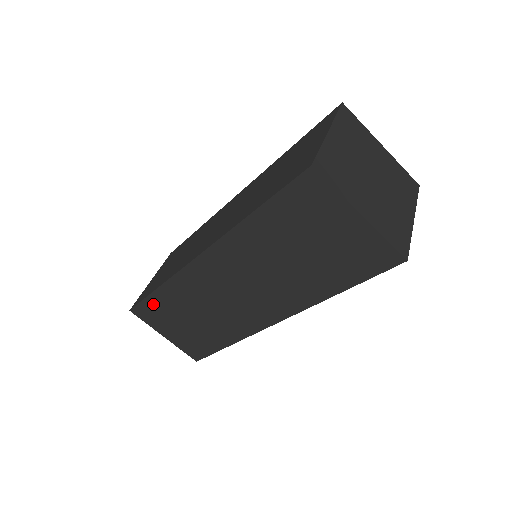
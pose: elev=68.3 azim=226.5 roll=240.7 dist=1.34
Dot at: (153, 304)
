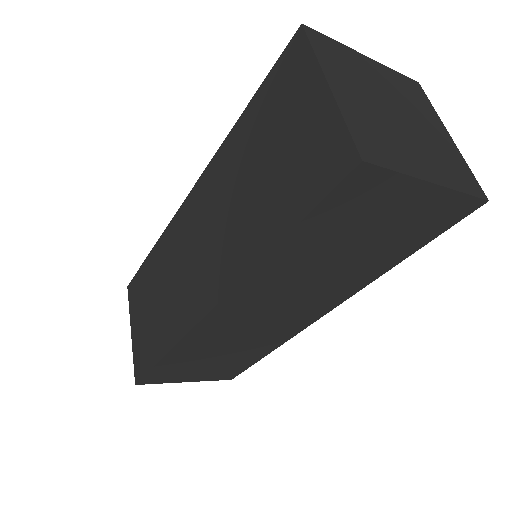
Dot at: (142, 275)
